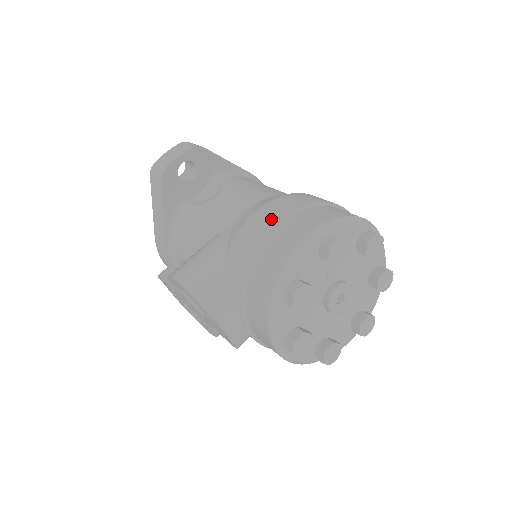
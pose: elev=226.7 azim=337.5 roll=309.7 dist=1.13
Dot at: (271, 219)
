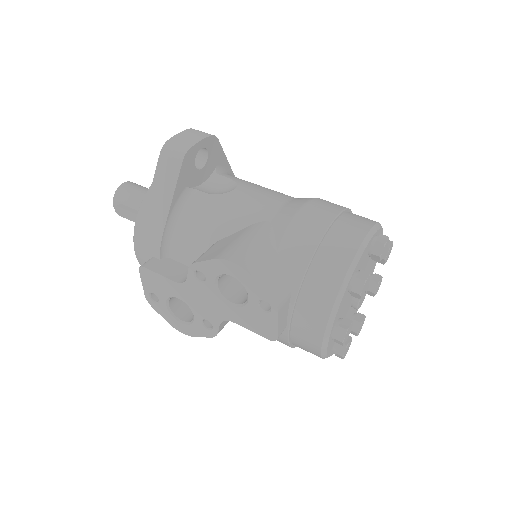
Dot at: (324, 215)
